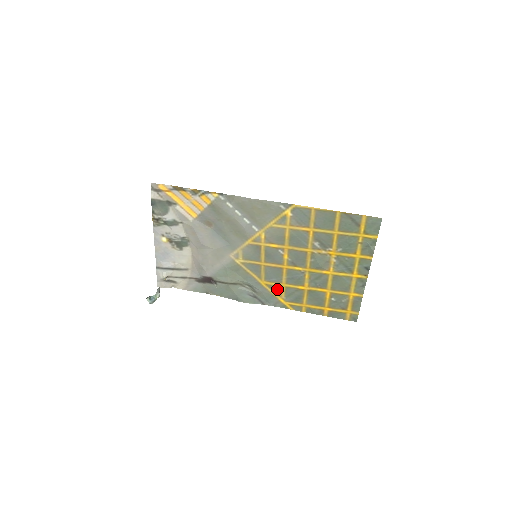
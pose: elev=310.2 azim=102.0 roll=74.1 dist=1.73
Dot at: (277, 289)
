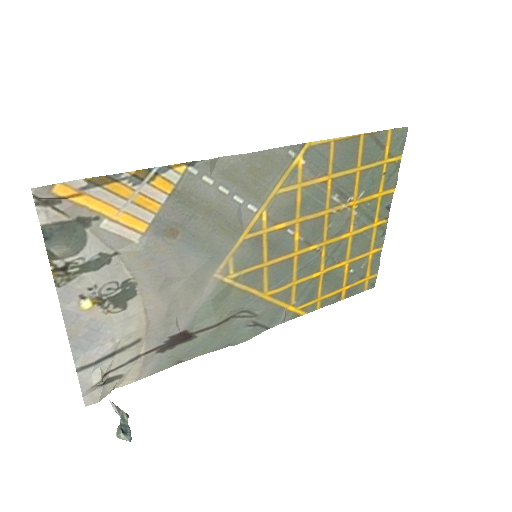
Dot at: (286, 294)
